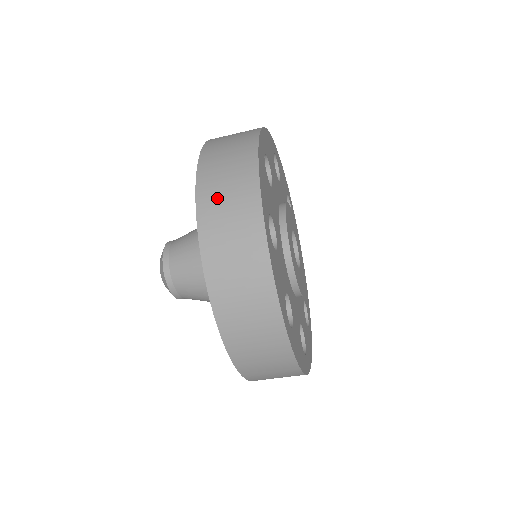
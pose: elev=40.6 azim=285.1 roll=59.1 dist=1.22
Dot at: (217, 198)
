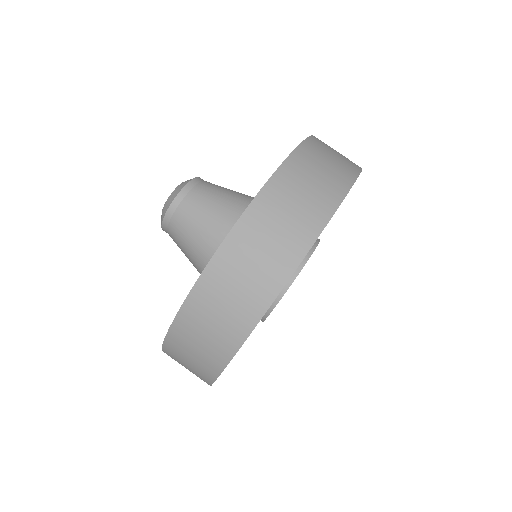
Dot at: (328, 147)
